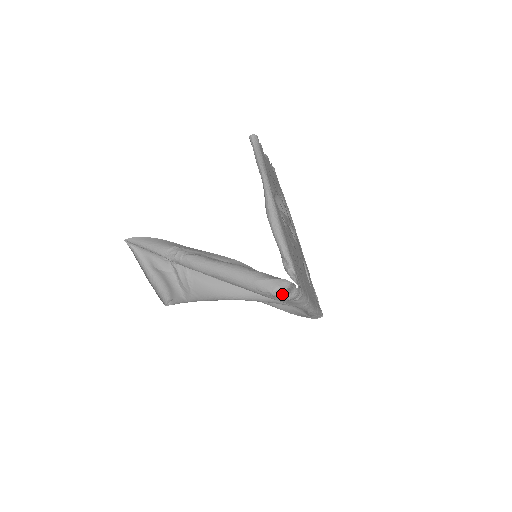
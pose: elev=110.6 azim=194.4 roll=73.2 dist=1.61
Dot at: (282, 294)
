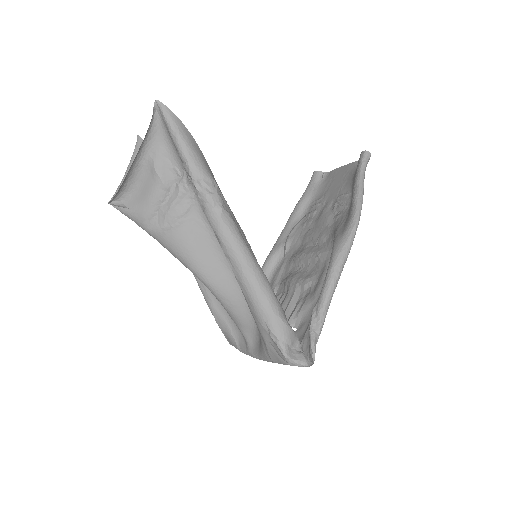
Dot at: (288, 353)
